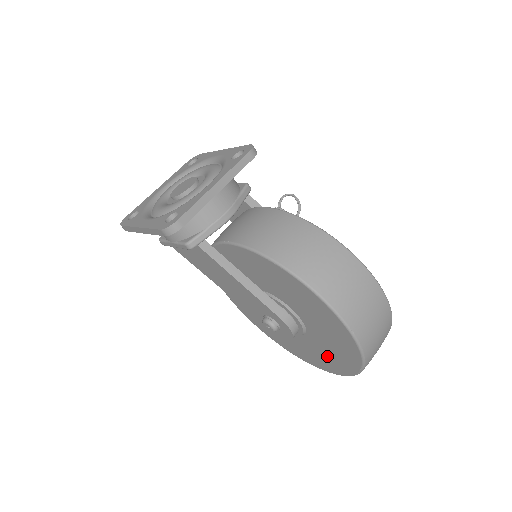
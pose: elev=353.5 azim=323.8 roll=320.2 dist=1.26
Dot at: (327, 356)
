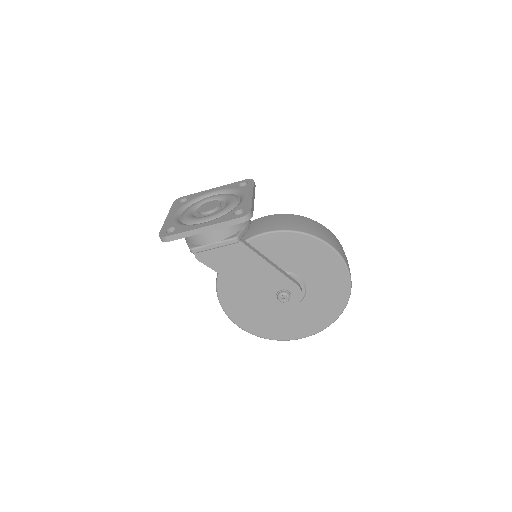
Dot at: (314, 316)
